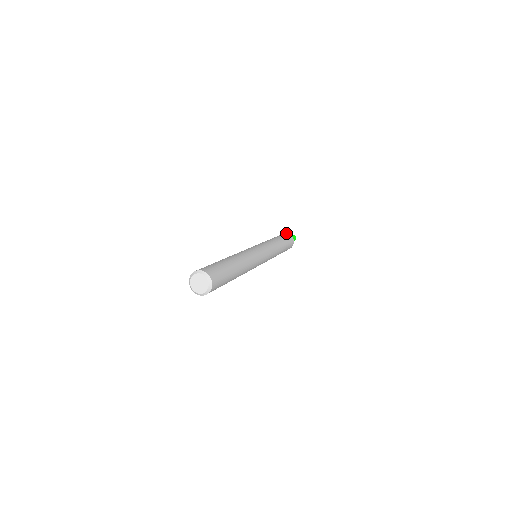
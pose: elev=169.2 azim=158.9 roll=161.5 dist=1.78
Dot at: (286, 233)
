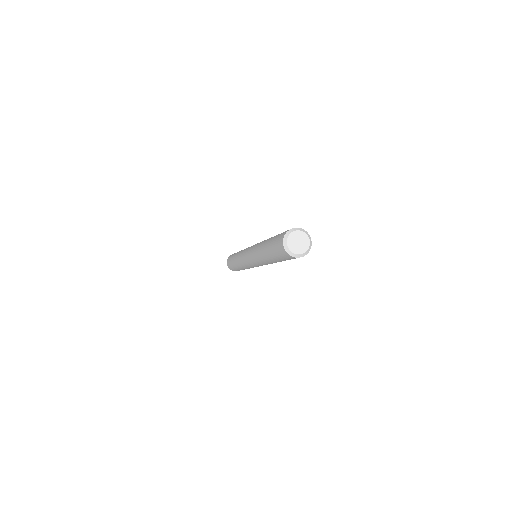
Dot at: occluded
